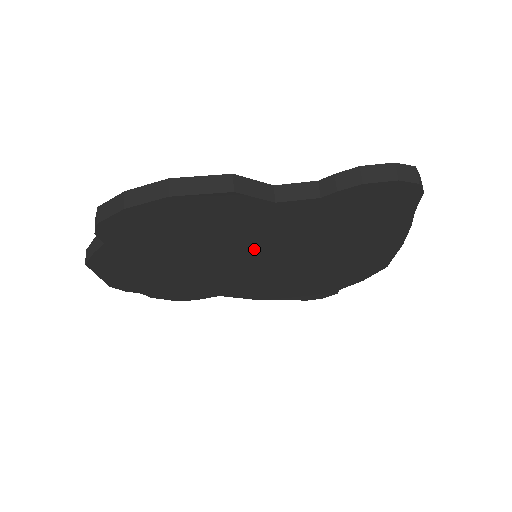
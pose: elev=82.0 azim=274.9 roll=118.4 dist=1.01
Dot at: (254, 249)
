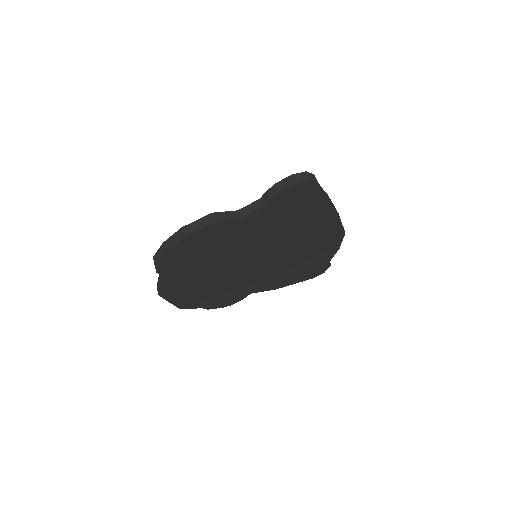
Dot at: (249, 251)
